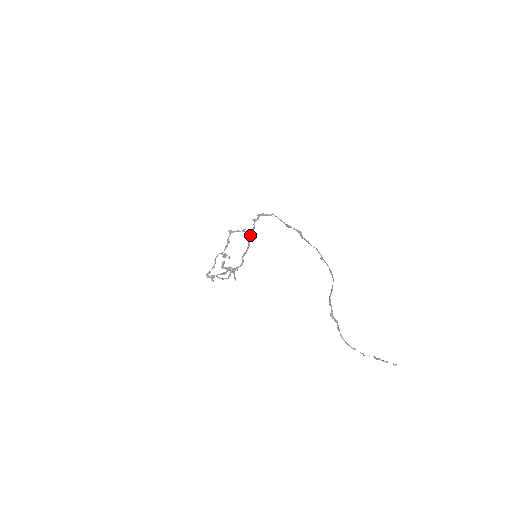
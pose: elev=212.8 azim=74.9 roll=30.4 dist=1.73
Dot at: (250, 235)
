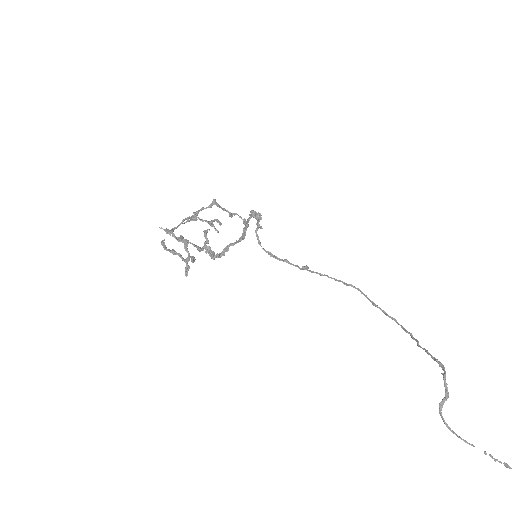
Dot at: (248, 225)
